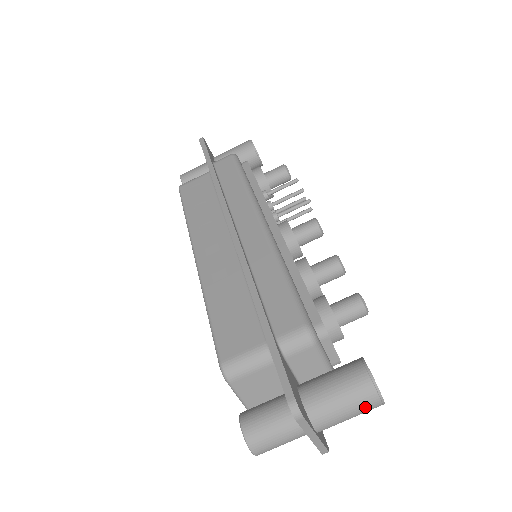
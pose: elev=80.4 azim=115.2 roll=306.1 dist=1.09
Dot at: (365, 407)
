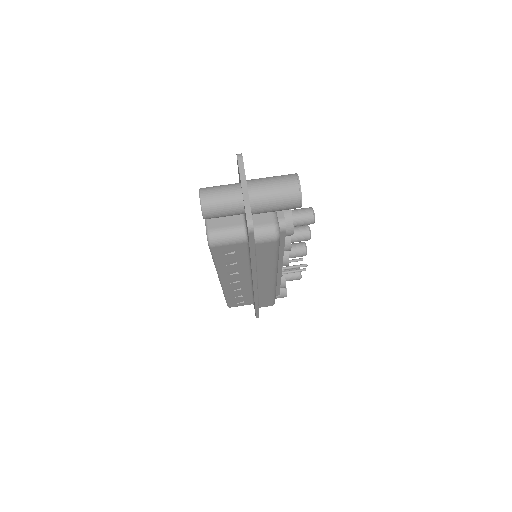
Dot at: (286, 181)
